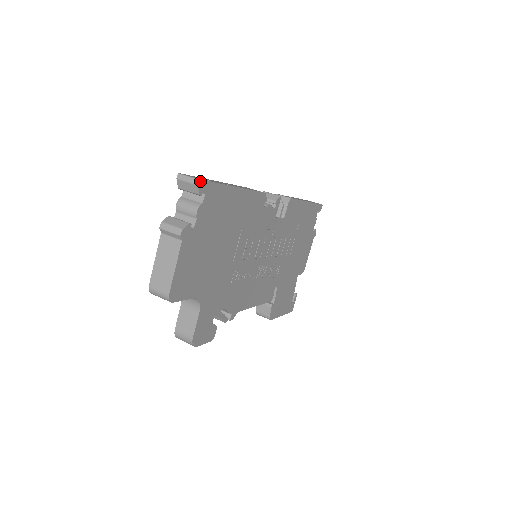
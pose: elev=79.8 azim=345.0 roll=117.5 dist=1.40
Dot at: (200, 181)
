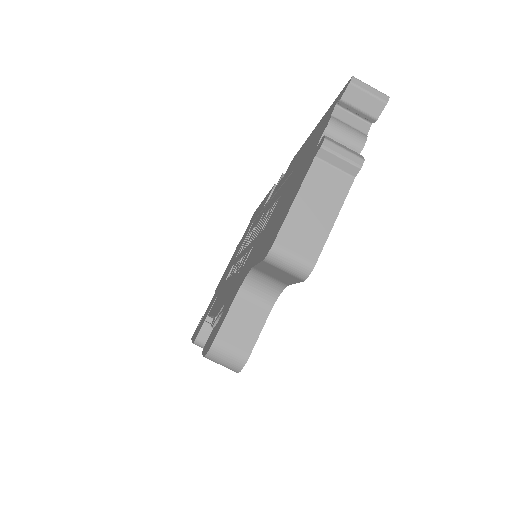
Dot at: (387, 99)
